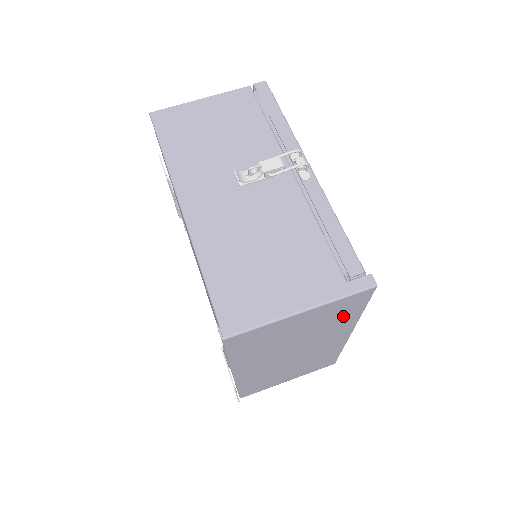
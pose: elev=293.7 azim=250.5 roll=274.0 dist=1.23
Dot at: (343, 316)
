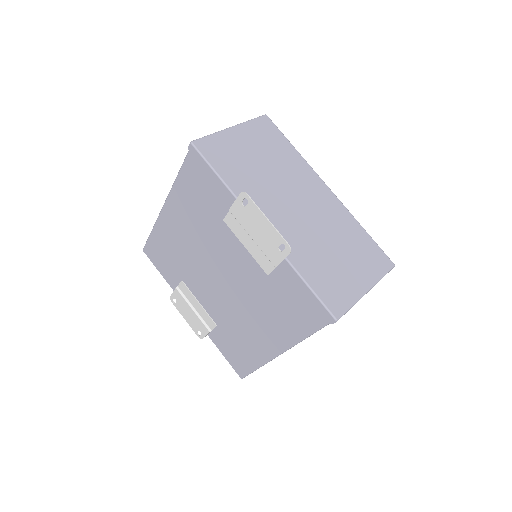
Dot at: (280, 148)
